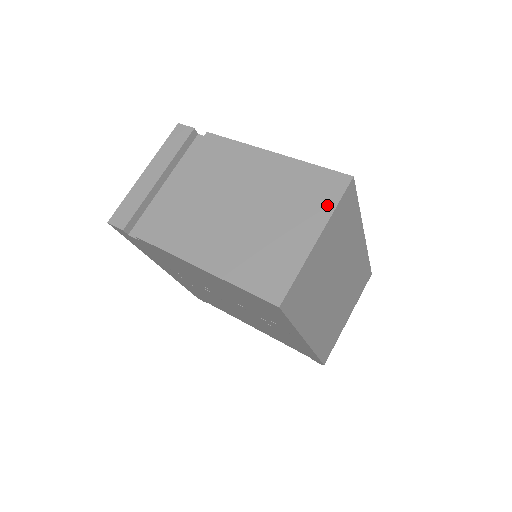
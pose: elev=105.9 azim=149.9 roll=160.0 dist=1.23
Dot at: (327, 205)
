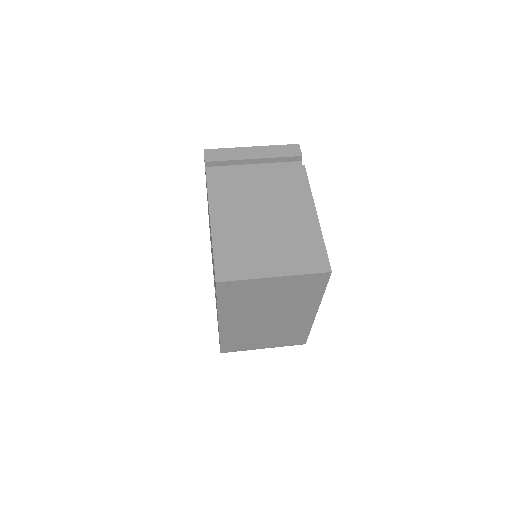
Dot at: (301, 268)
